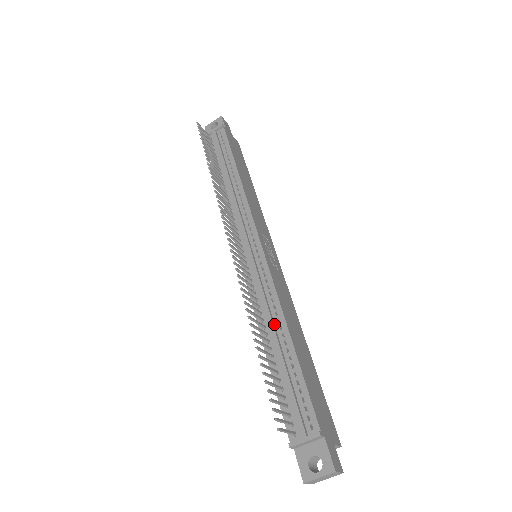
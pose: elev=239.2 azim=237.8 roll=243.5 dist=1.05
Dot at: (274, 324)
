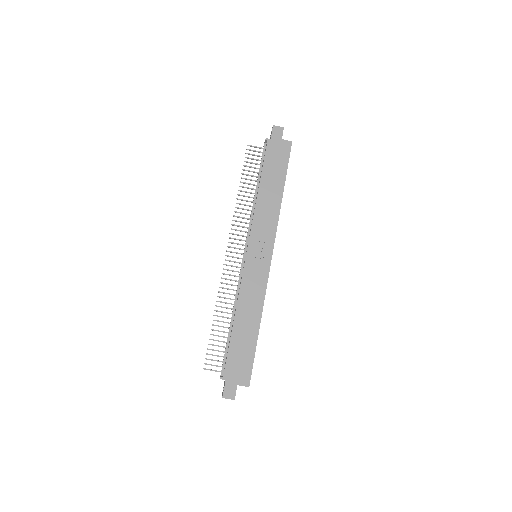
Dot at: occluded
